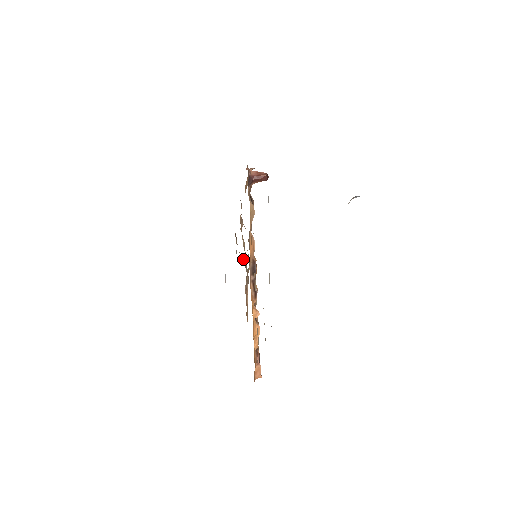
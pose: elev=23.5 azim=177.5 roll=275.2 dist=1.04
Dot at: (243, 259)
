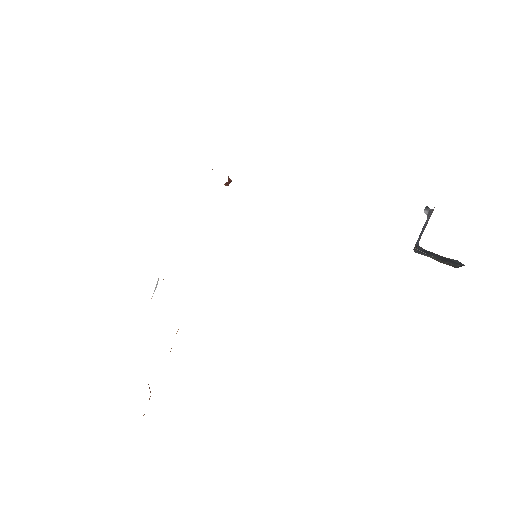
Dot at: occluded
